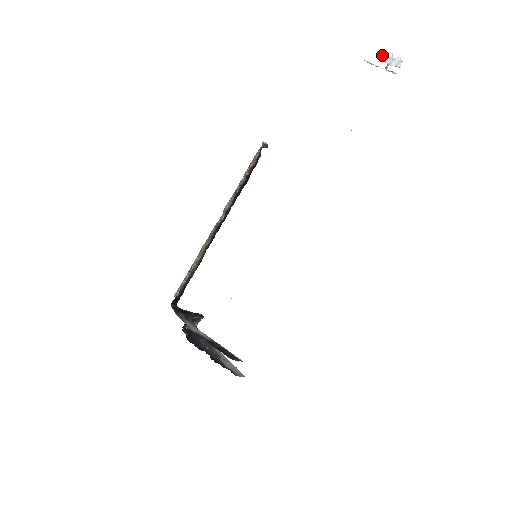
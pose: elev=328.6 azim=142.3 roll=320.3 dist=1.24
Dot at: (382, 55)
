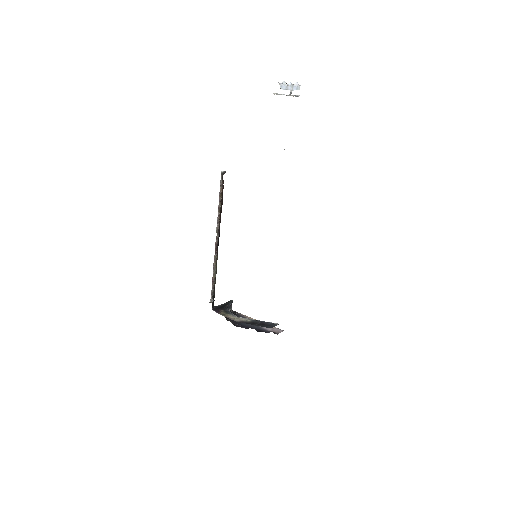
Dot at: (283, 85)
